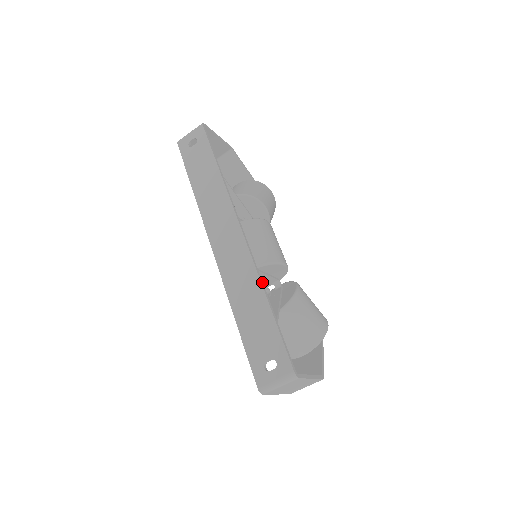
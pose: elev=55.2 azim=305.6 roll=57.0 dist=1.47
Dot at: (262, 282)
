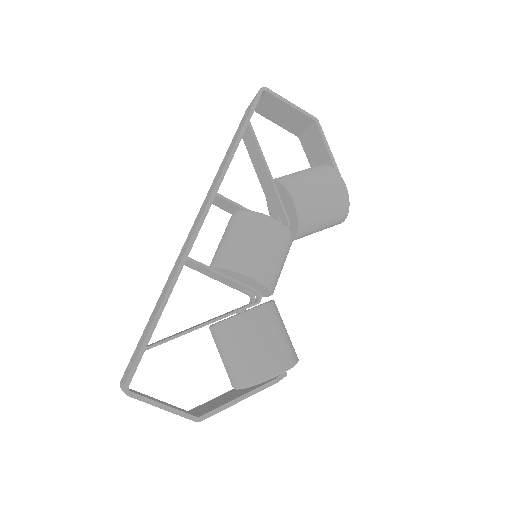
Dot at: (175, 282)
